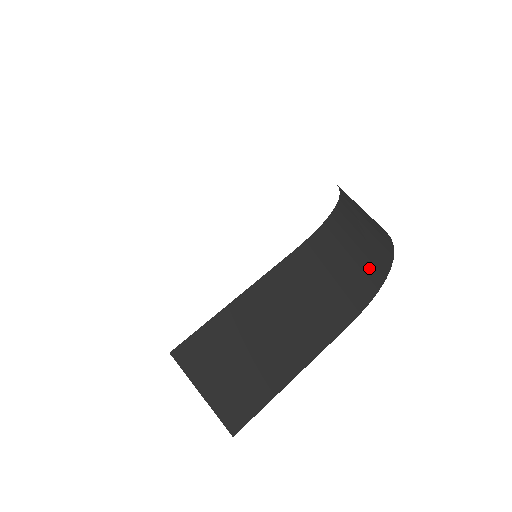
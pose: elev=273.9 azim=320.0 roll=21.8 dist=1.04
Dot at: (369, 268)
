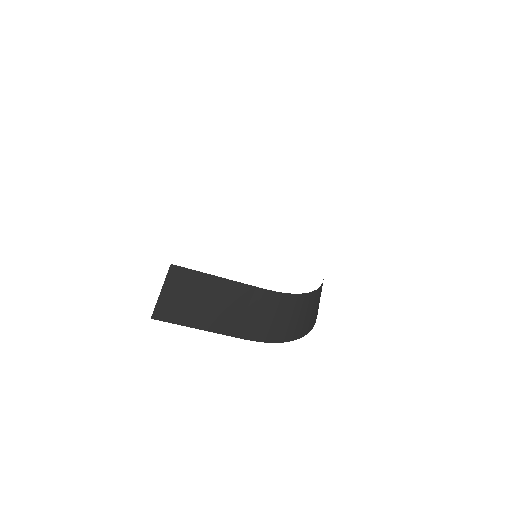
Dot at: (283, 331)
